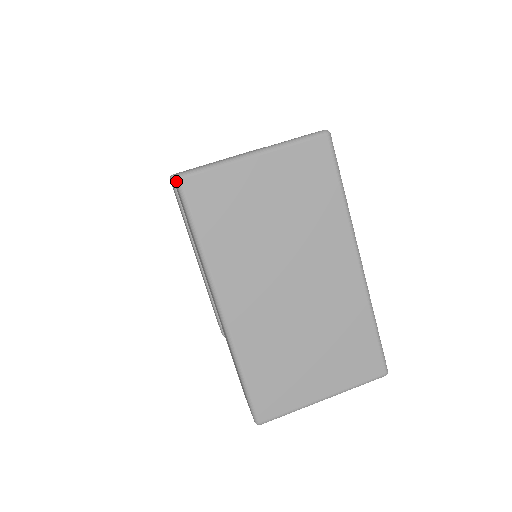
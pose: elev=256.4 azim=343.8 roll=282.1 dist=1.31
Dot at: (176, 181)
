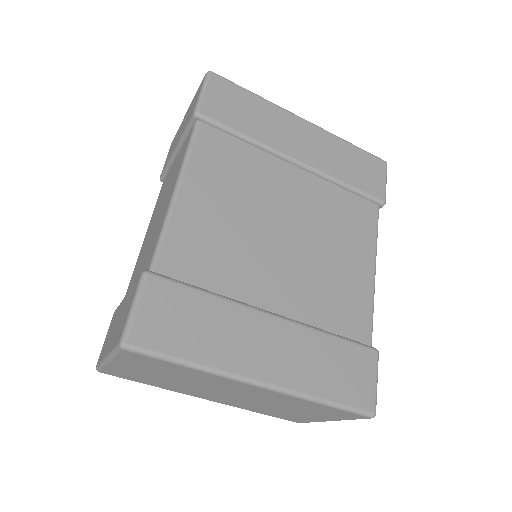
Dot at: occluded
